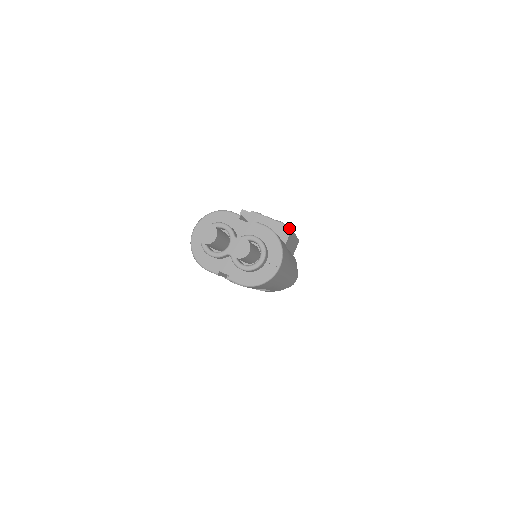
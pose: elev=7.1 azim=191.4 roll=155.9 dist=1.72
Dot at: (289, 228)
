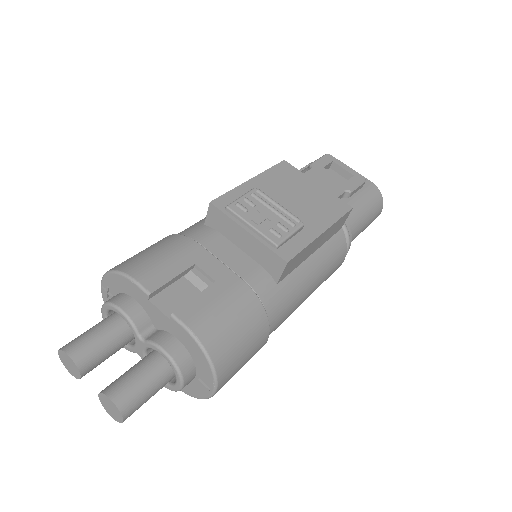
Dot at: (282, 259)
